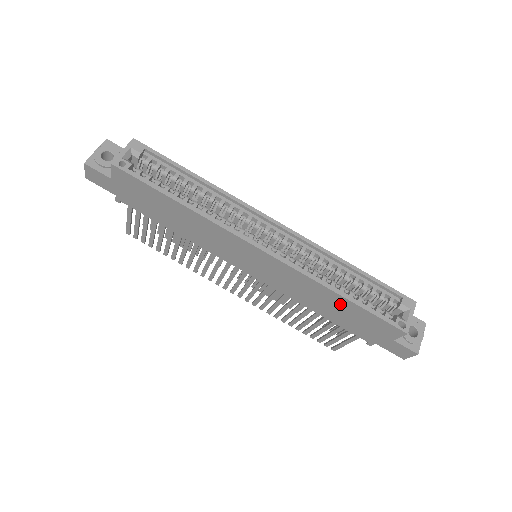
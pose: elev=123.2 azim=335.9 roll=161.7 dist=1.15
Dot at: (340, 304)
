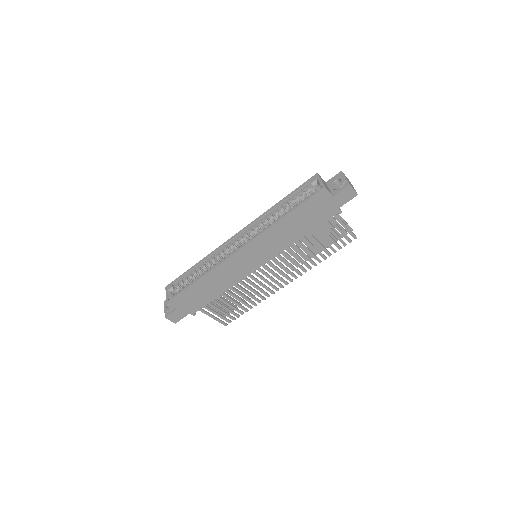
Dot at: (293, 220)
